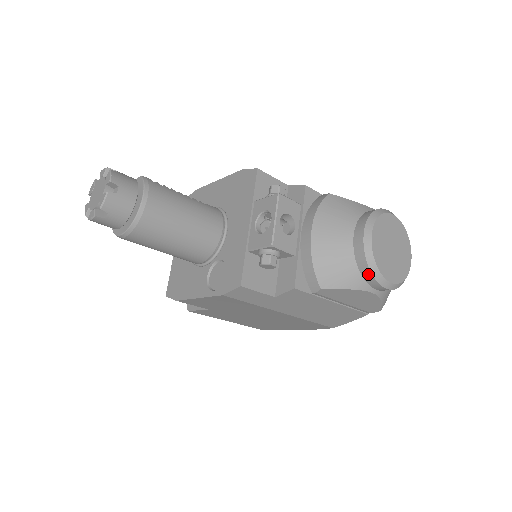
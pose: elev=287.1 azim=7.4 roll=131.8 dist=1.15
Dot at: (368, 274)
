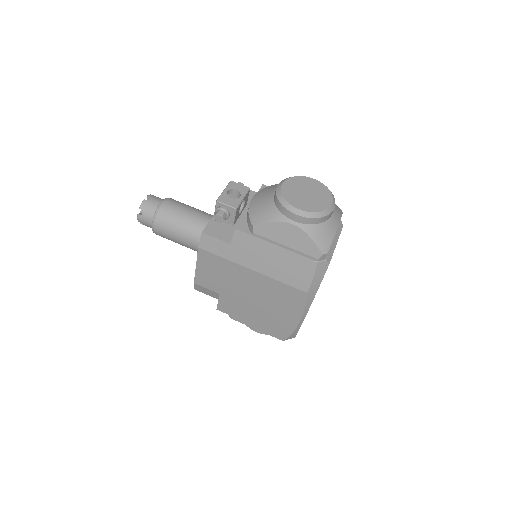
Dot at: (280, 206)
